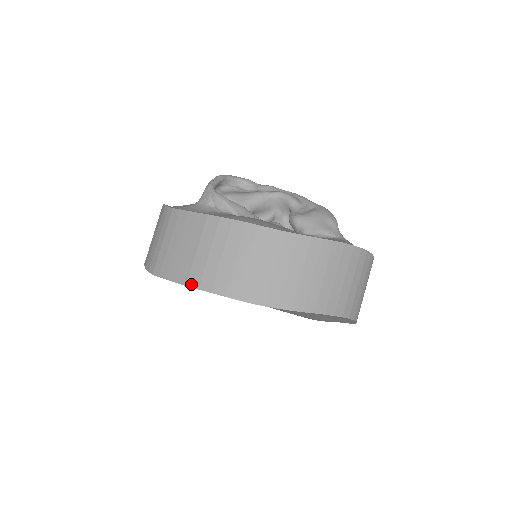
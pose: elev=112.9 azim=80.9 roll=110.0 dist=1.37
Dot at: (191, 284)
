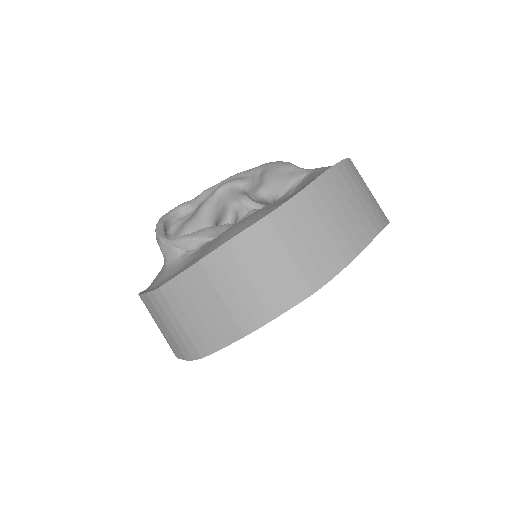
Dot at: (248, 331)
